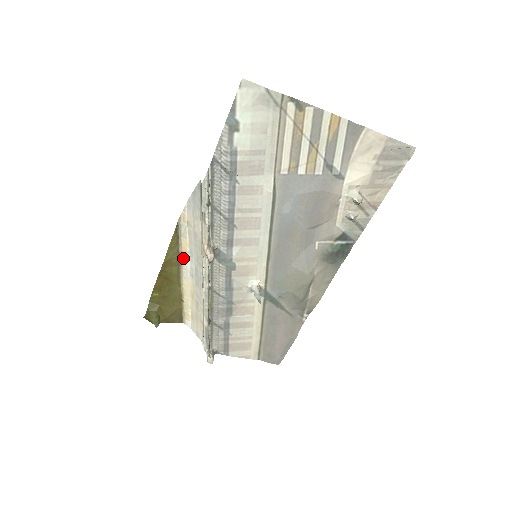
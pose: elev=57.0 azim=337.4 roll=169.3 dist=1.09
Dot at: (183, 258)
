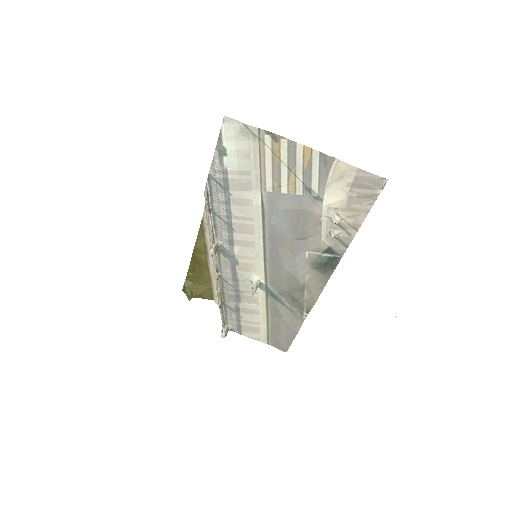
Dot at: (208, 248)
